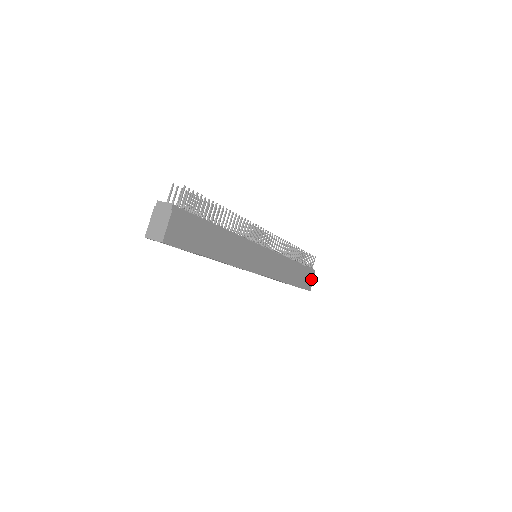
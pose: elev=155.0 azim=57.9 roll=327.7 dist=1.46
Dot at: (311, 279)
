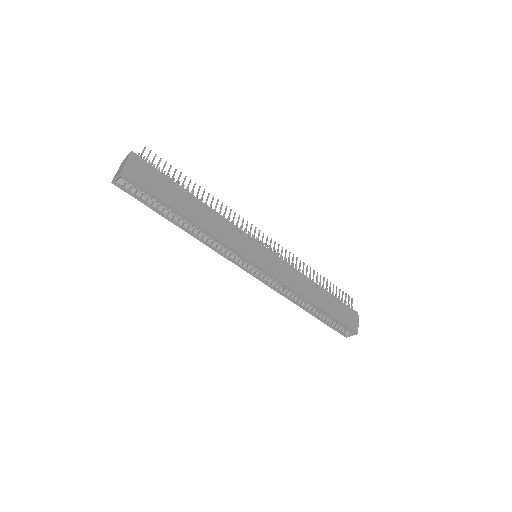
Dot at: (354, 319)
